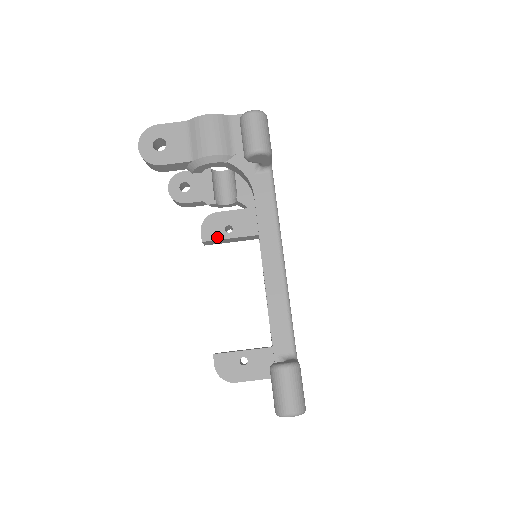
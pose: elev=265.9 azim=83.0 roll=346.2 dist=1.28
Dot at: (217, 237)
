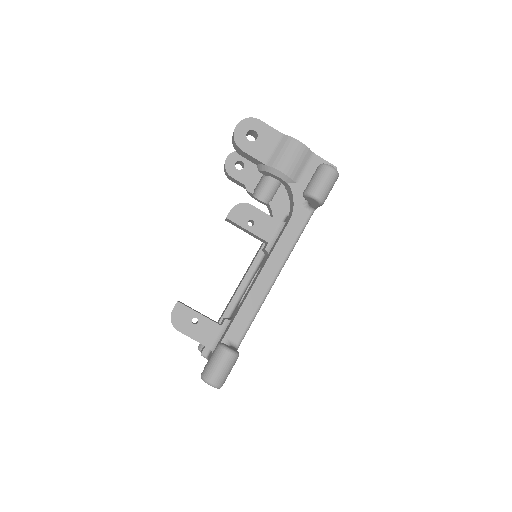
Dot at: (239, 222)
